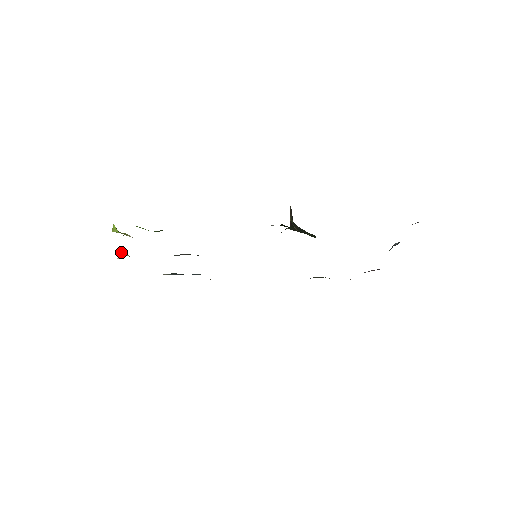
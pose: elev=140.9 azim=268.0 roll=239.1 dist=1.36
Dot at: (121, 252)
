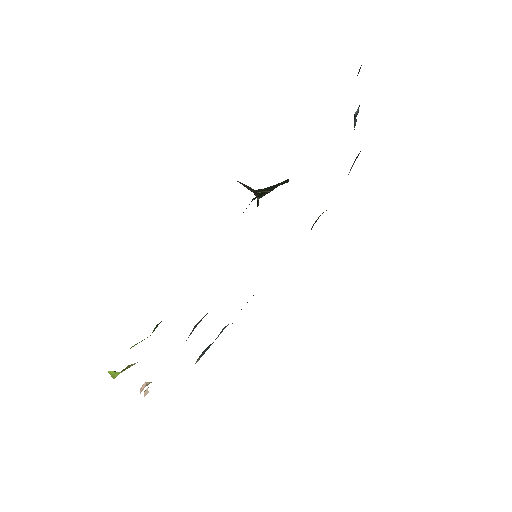
Dot at: (141, 387)
